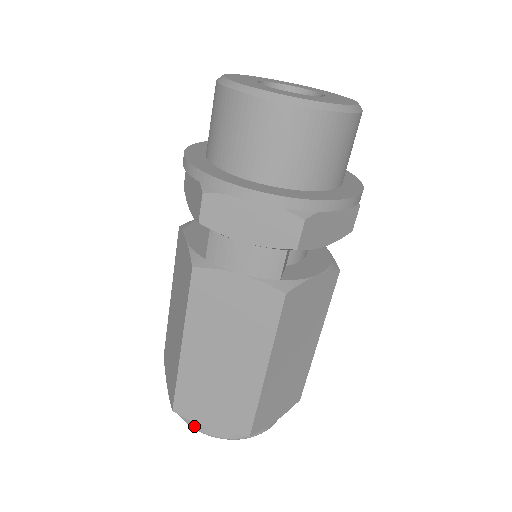
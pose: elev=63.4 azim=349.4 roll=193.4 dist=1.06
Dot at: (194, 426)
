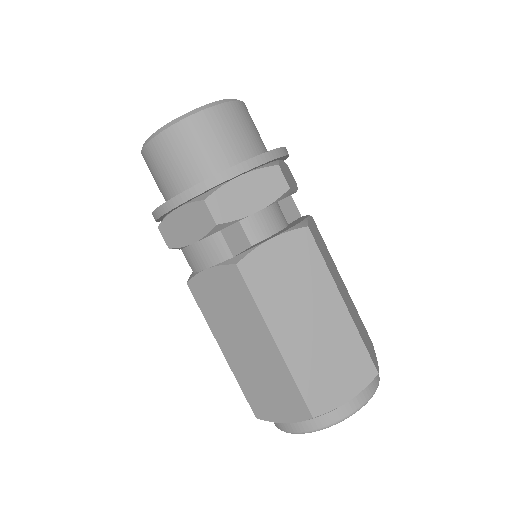
Dot at: (282, 429)
